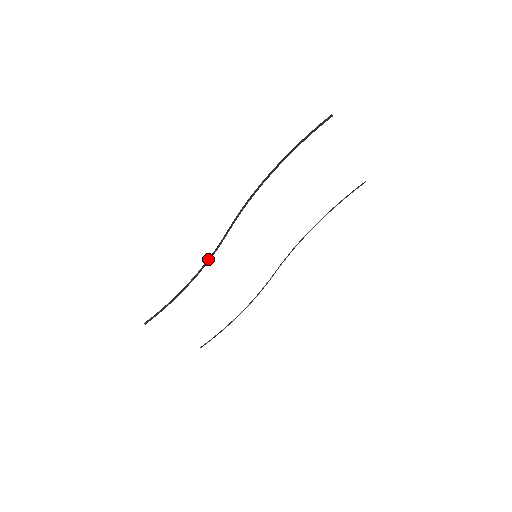
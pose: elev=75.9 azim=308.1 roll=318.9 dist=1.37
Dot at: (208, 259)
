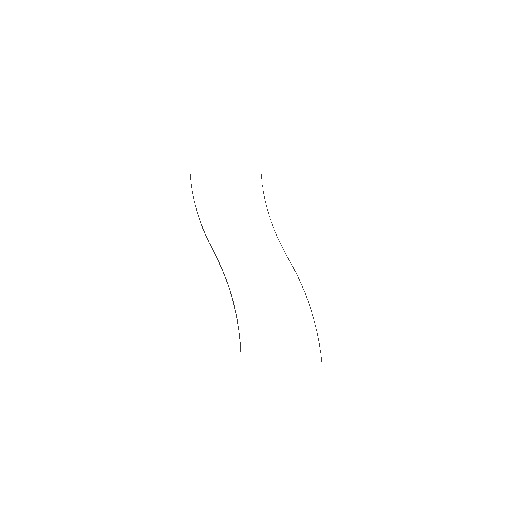
Dot at: (225, 278)
